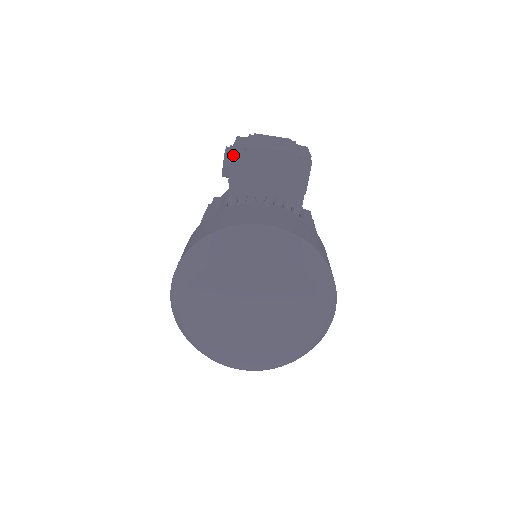
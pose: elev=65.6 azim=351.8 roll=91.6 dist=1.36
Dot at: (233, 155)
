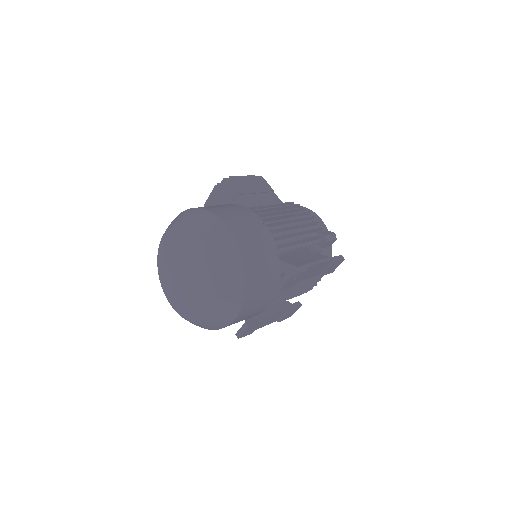
Dot at: occluded
